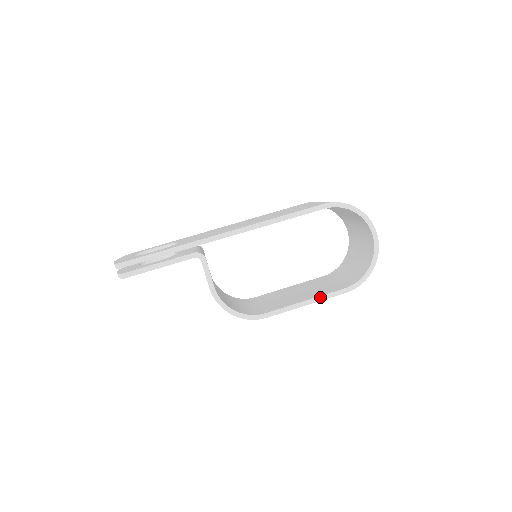
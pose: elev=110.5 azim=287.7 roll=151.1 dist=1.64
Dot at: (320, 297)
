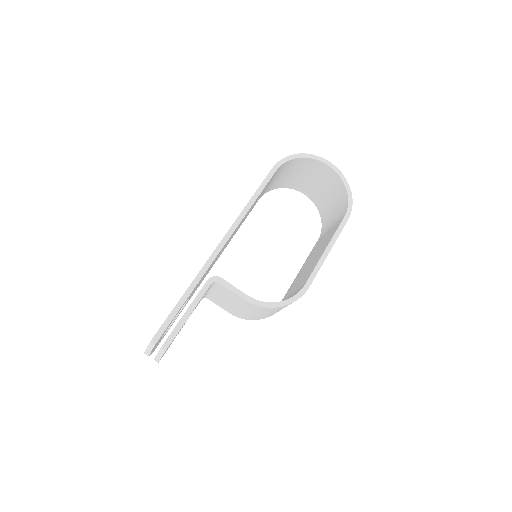
Dot at: (333, 238)
